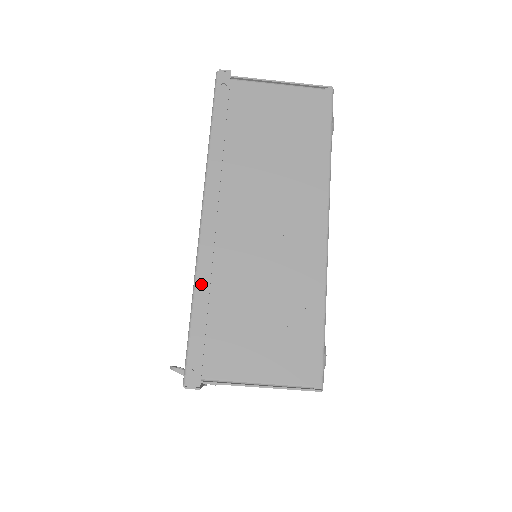
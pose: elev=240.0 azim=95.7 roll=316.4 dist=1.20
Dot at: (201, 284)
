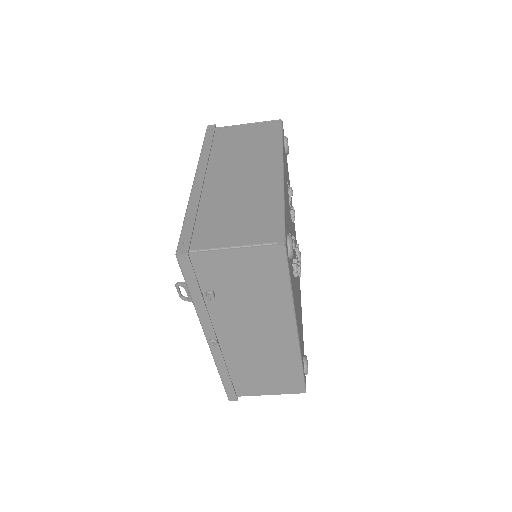
Dot at: (192, 206)
